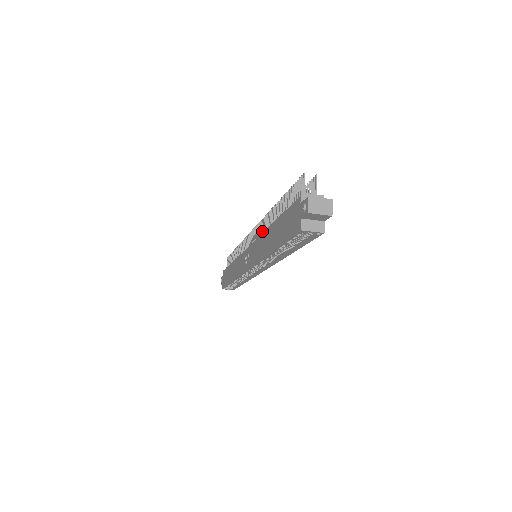
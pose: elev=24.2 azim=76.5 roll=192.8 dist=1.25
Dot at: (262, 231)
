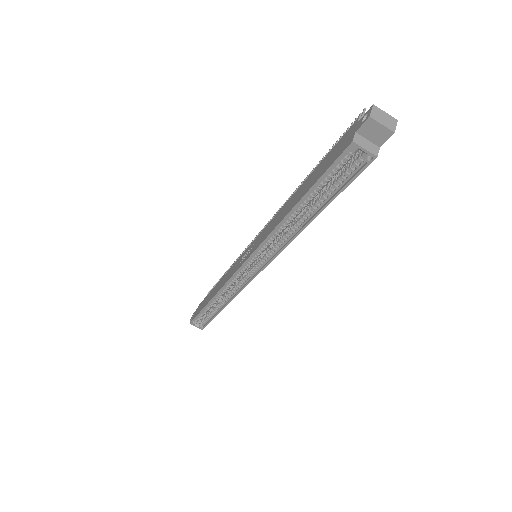
Dot at: occluded
